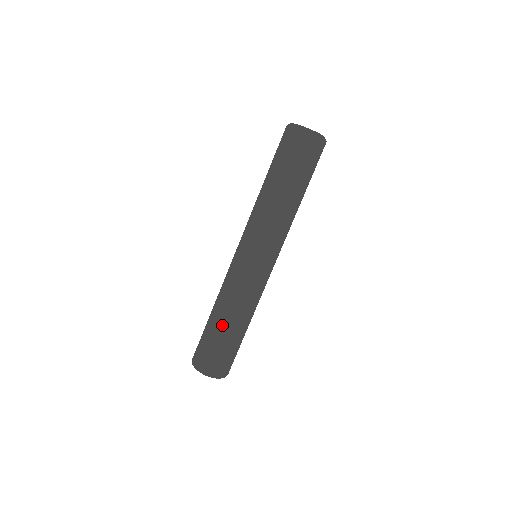
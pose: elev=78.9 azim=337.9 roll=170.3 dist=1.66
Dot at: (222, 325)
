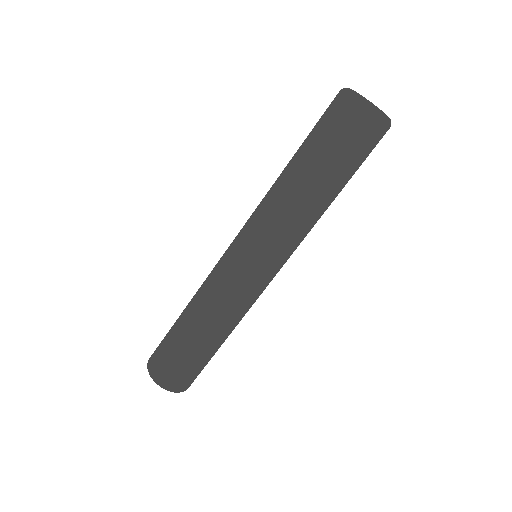
Dot at: (192, 333)
